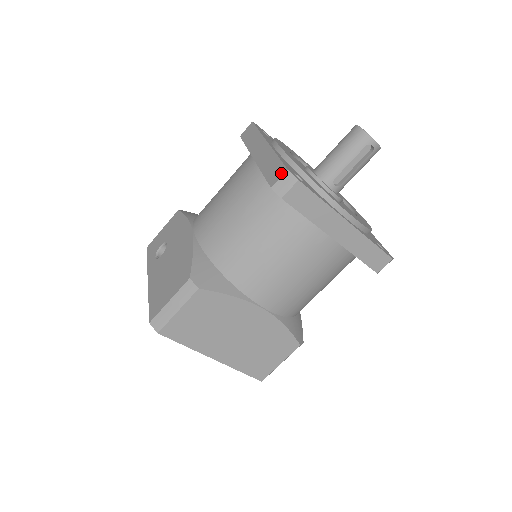
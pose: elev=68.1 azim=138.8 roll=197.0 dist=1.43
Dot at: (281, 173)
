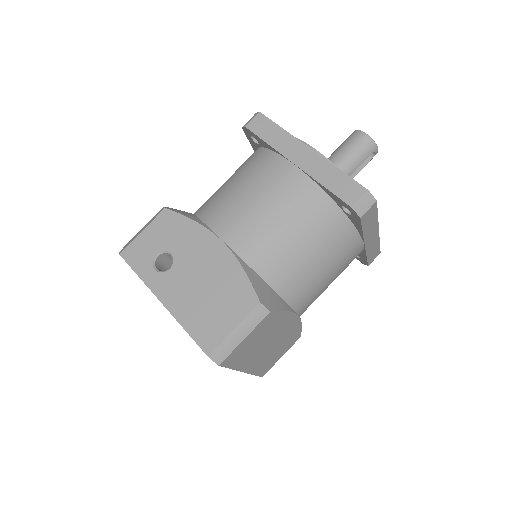
Dot at: (360, 193)
